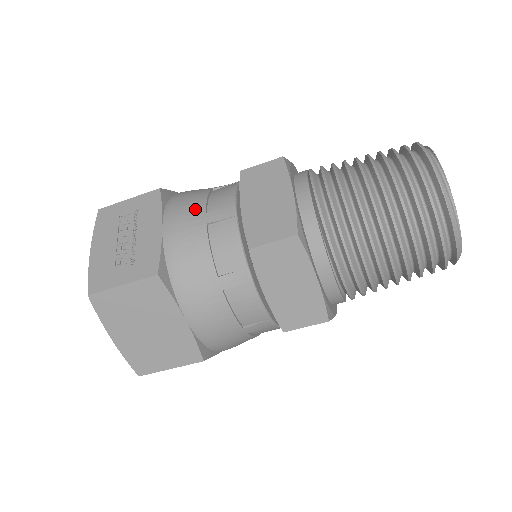
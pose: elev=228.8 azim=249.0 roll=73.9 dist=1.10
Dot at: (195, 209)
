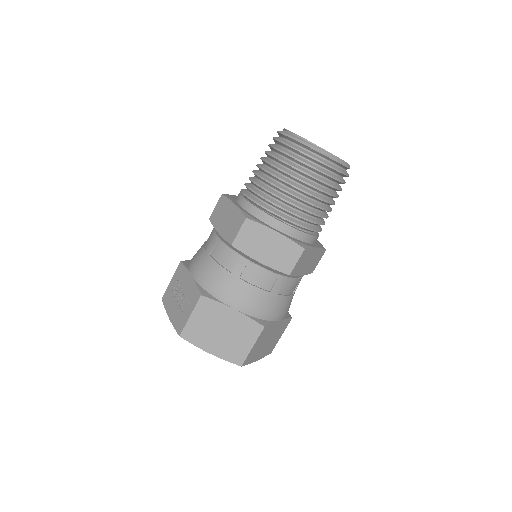
Dot at: (201, 254)
